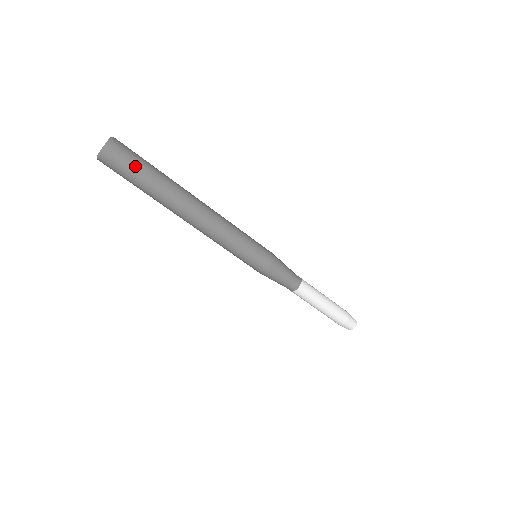
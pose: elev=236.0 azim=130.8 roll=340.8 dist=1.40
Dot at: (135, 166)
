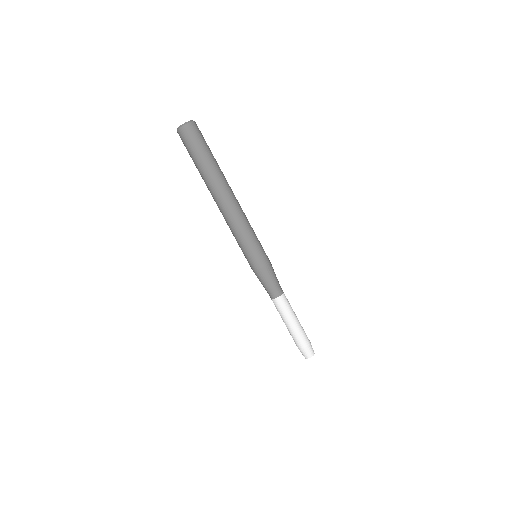
Dot at: (201, 145)
